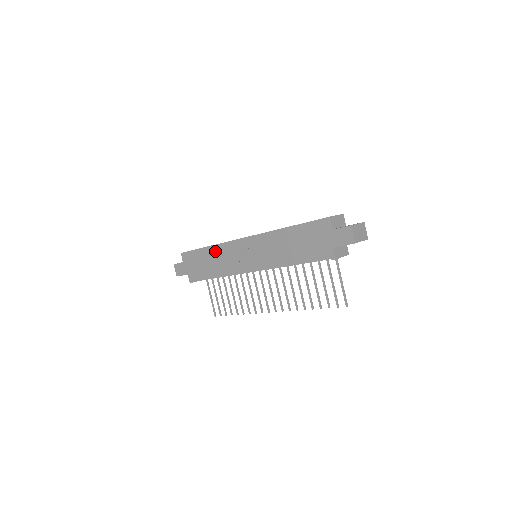
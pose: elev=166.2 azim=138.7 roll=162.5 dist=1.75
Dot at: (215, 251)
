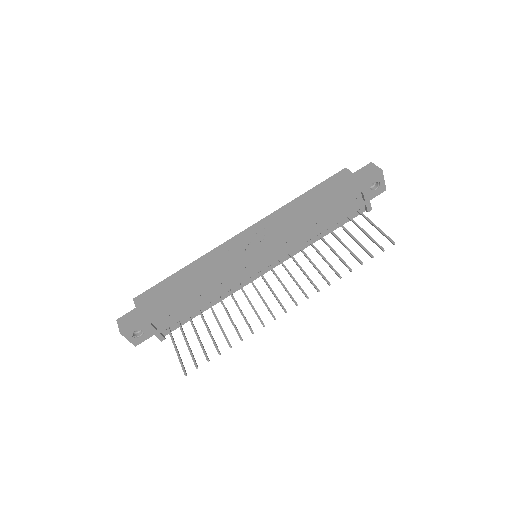
Dot at: (197, 266)
